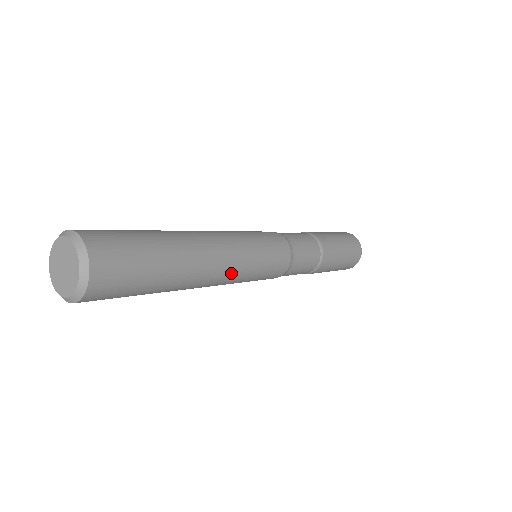
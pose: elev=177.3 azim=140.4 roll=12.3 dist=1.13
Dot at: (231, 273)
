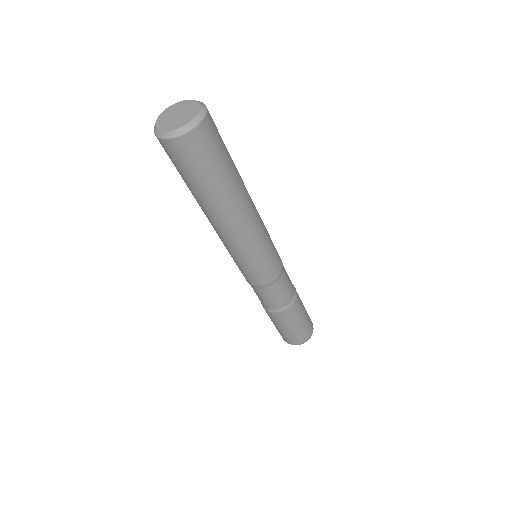
Dot at: (259, 219)
